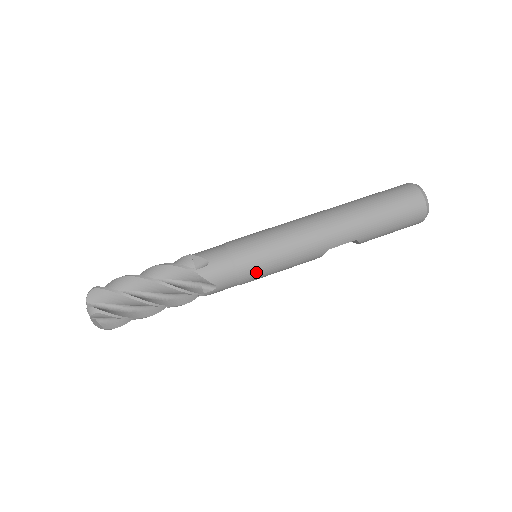
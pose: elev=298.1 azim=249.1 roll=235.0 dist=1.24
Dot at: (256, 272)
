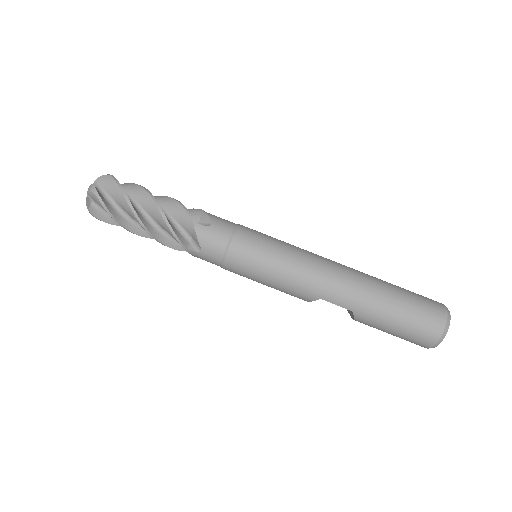
Dot at: (243, 265)
